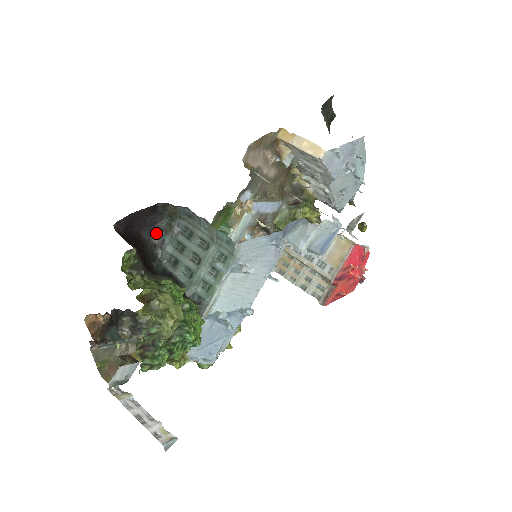
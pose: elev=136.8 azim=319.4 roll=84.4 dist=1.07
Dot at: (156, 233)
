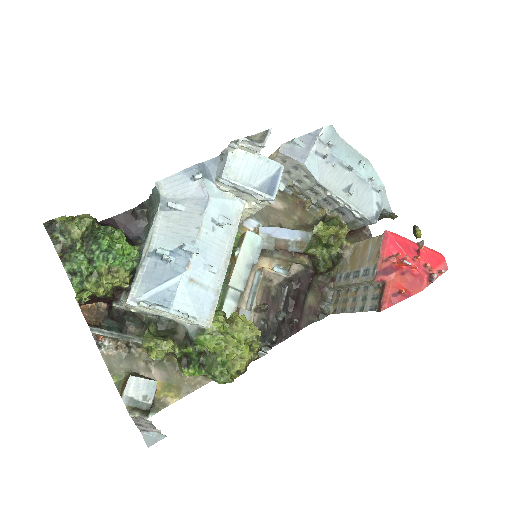
Dot at: occluded
